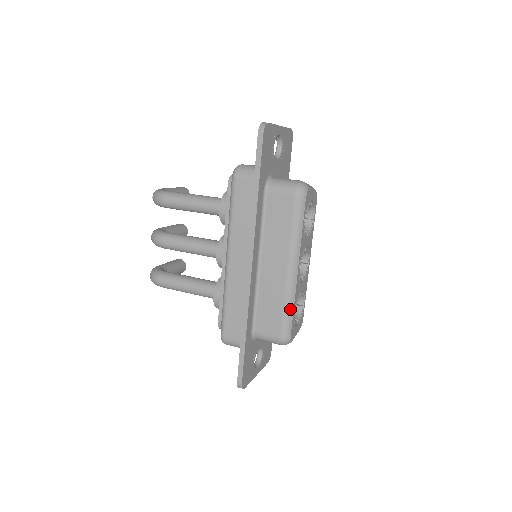
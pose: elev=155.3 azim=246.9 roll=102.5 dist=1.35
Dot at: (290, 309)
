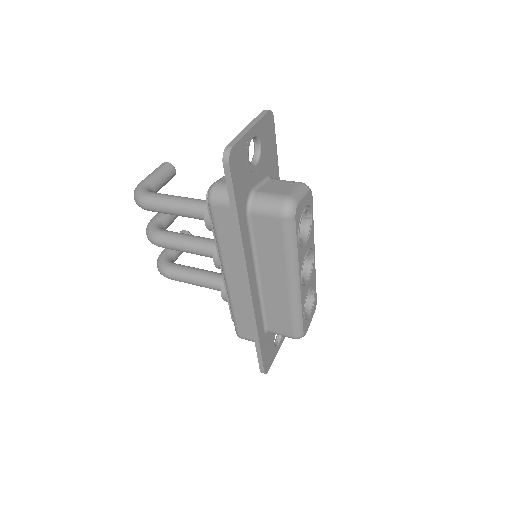
Dot at: (298, 314)
